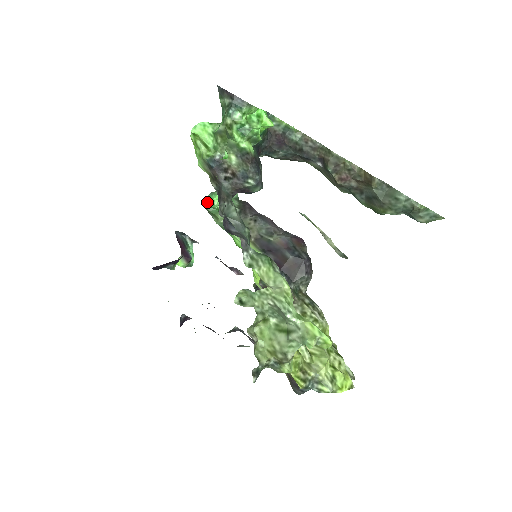
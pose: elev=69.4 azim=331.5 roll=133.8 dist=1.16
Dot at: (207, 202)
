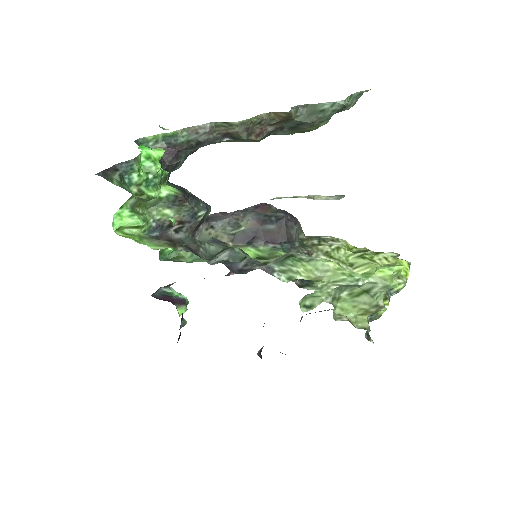
Dot at: (161, 255)
